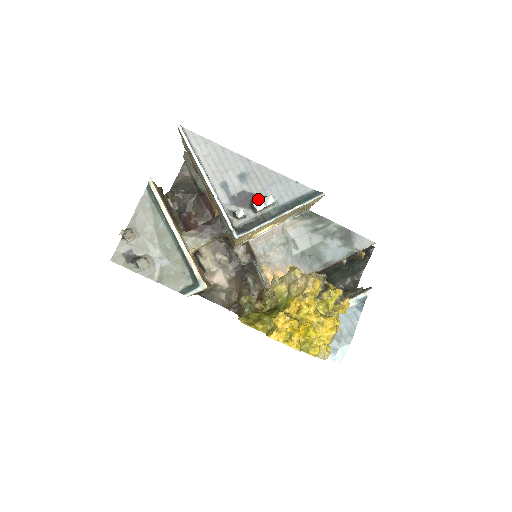
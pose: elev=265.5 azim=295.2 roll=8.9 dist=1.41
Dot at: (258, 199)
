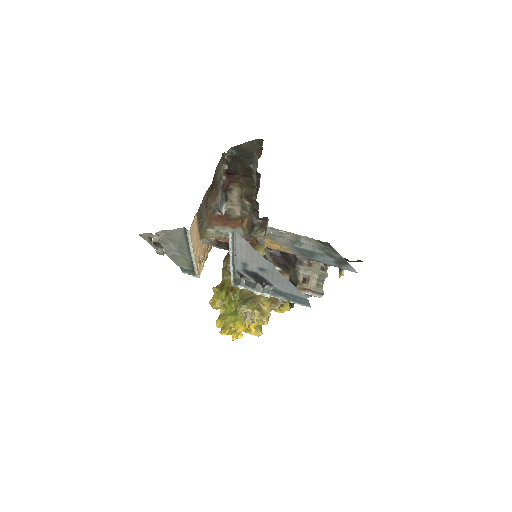
Dot at: (263, 283)
